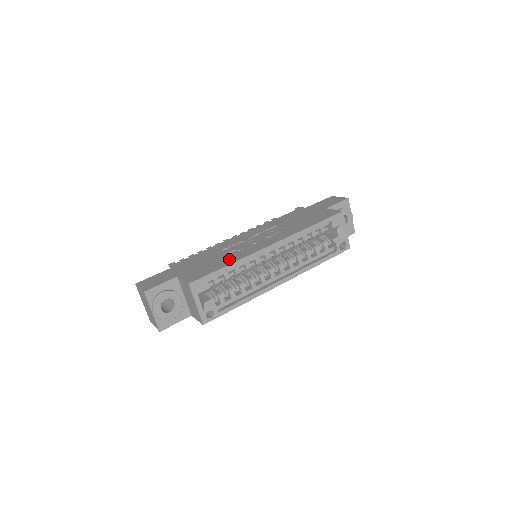
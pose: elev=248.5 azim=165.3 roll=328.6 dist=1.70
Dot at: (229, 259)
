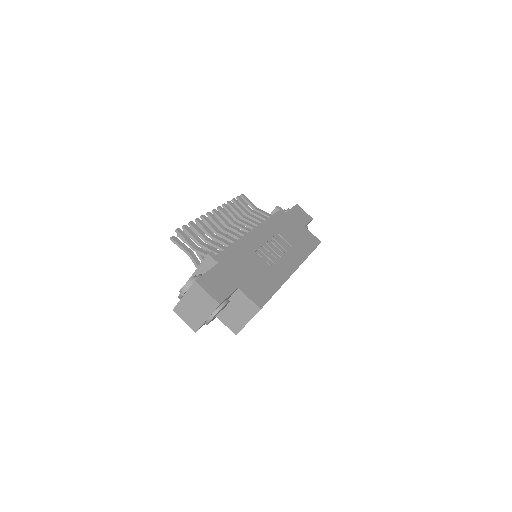
Dot at: (273, 279)
